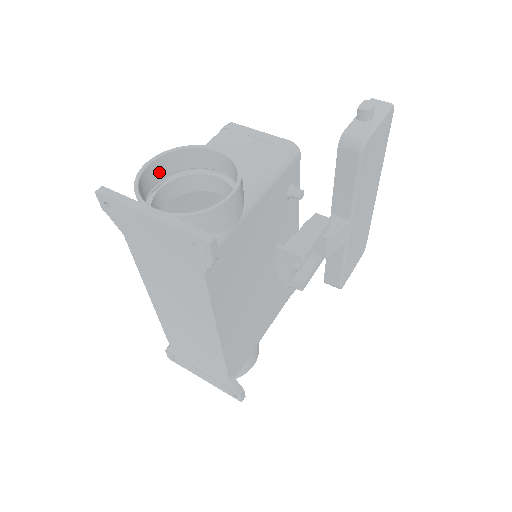
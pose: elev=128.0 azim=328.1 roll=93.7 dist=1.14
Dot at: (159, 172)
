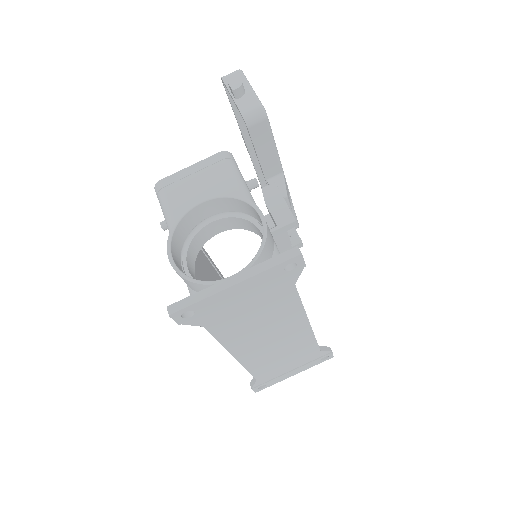
Dot at: (177, 259)
